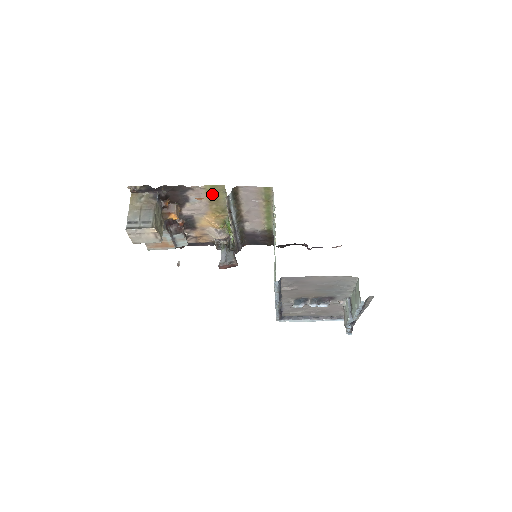
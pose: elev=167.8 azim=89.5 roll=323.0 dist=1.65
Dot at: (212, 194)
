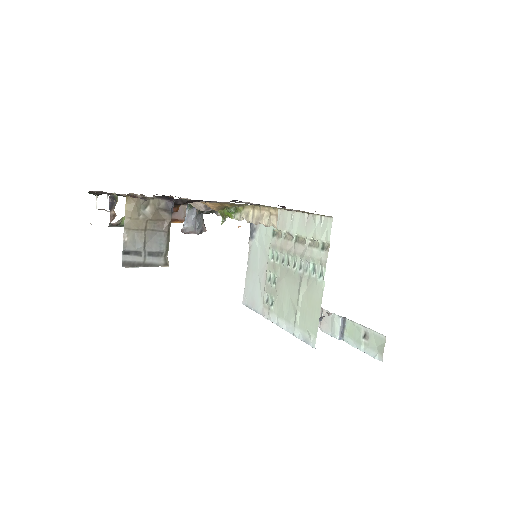
Dot at: occluded
